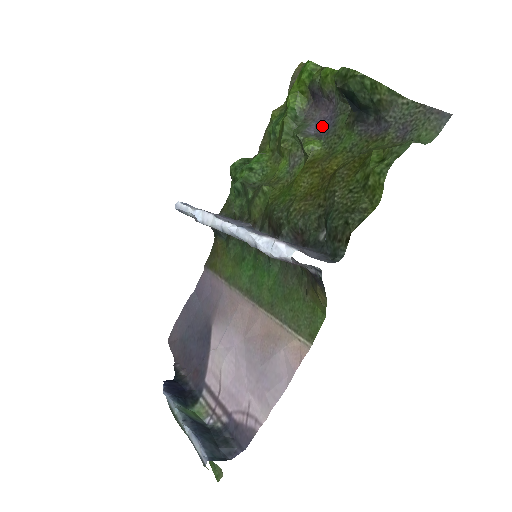
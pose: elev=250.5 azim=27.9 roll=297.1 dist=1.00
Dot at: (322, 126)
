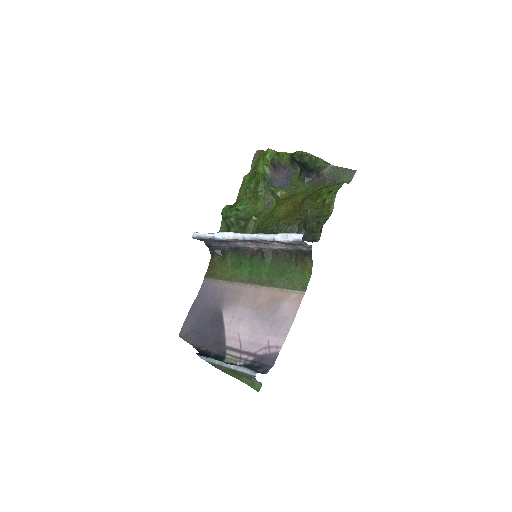
Dot at: (282, 182)
